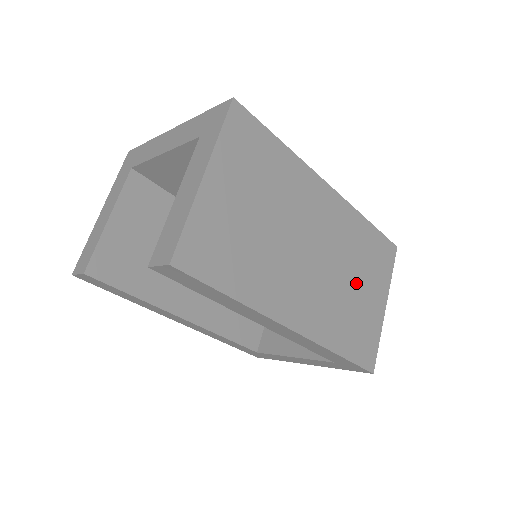
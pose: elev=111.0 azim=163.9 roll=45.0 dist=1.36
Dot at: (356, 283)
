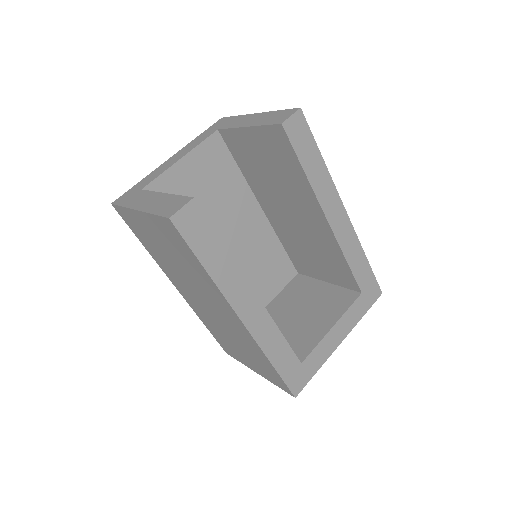
Dot at: occluded
